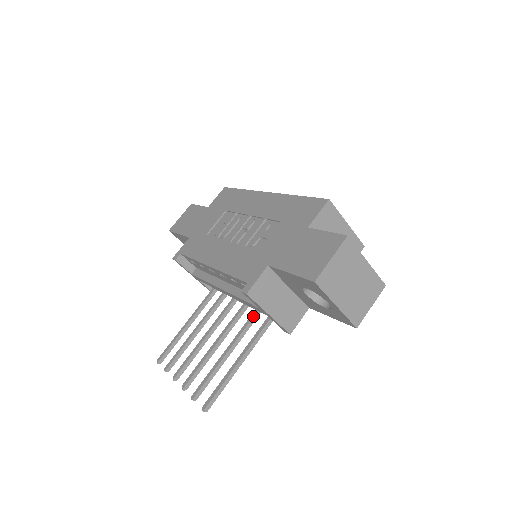
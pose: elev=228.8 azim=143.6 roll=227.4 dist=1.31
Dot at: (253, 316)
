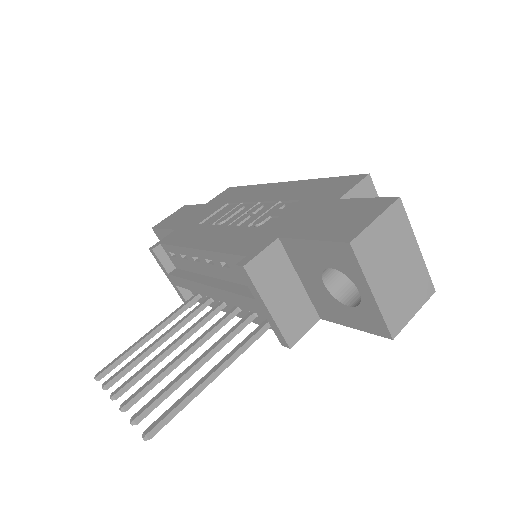
Dot at: (240, 323)
